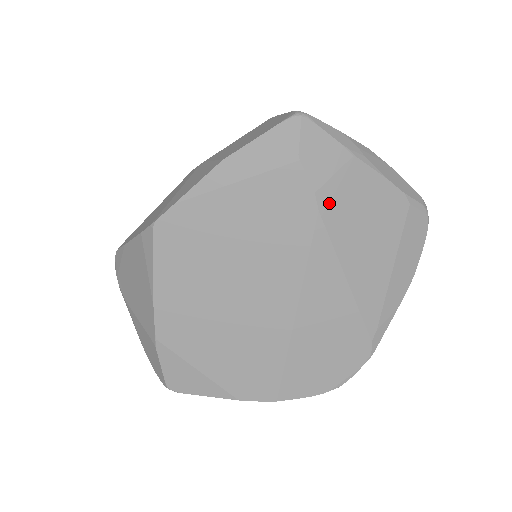
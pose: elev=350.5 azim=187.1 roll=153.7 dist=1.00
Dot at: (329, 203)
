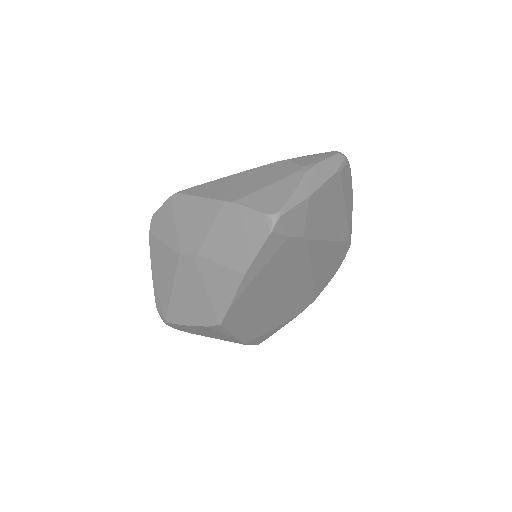
Dot at: (310, 230)
